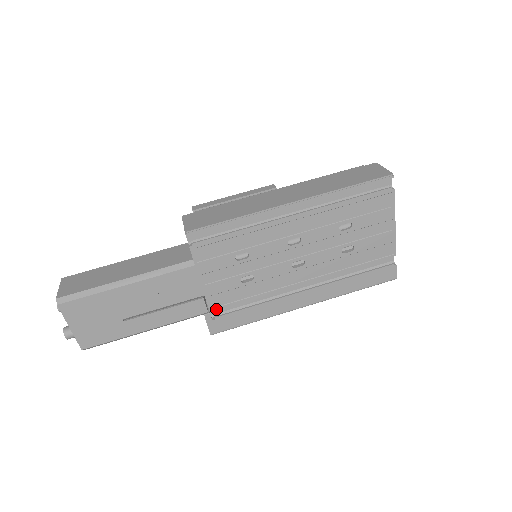
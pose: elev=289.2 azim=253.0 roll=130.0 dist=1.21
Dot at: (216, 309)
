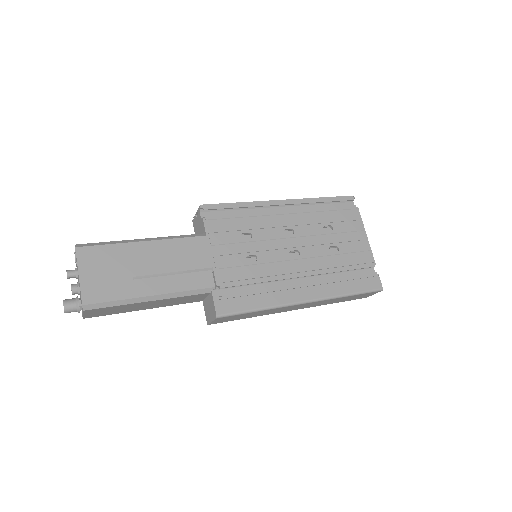
Dot at: (223, 285)
